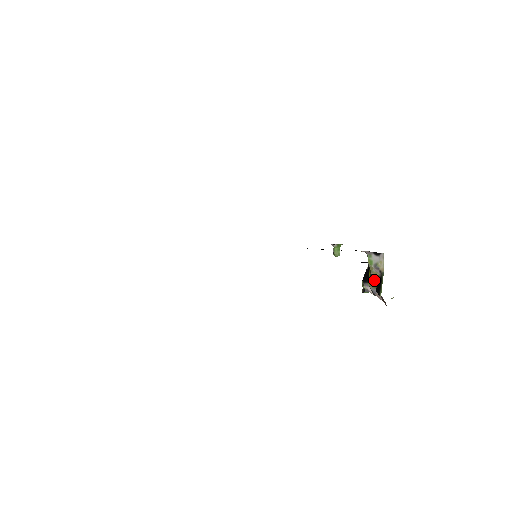
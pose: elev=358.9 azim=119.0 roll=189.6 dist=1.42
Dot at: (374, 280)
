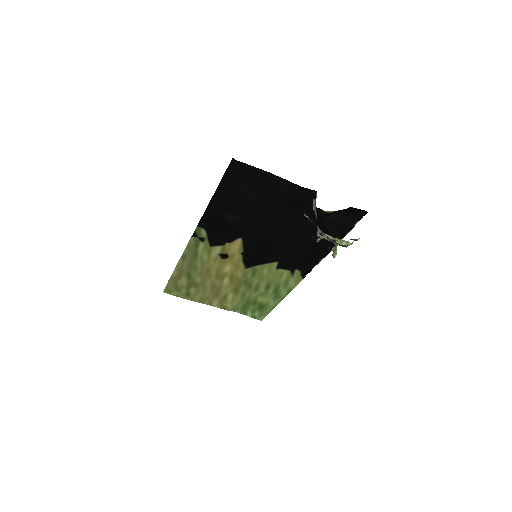
Dot at: occluded
